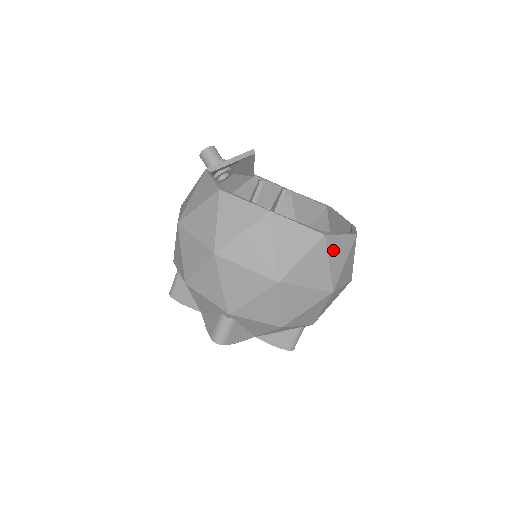
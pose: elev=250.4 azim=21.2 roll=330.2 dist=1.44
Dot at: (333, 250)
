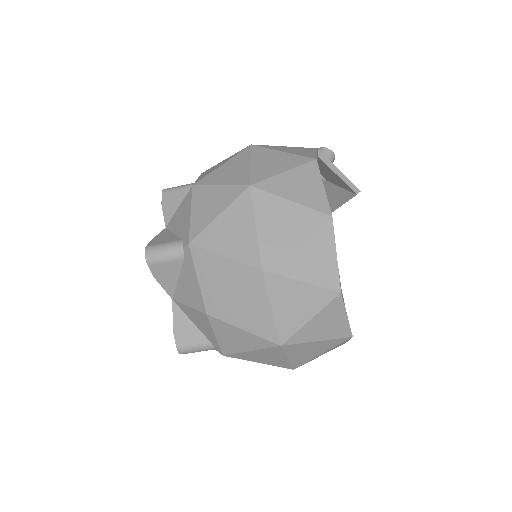
Dot at: (327, 315)
